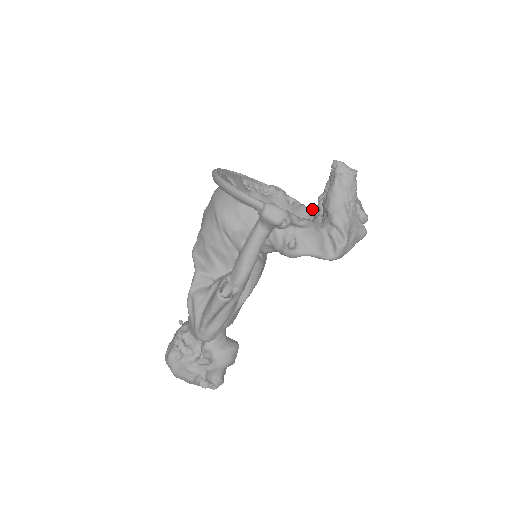
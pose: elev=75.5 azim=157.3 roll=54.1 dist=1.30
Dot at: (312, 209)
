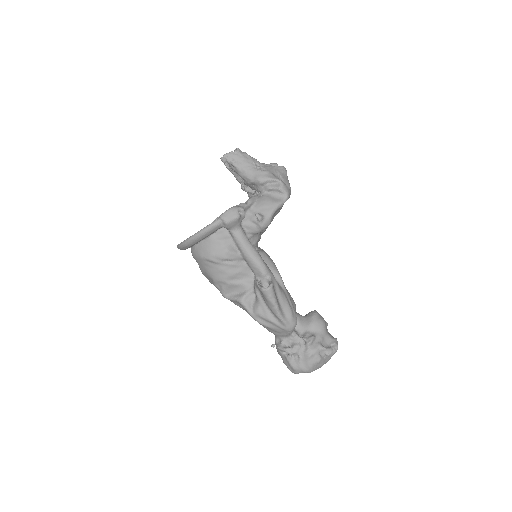
Dot at: occluded
